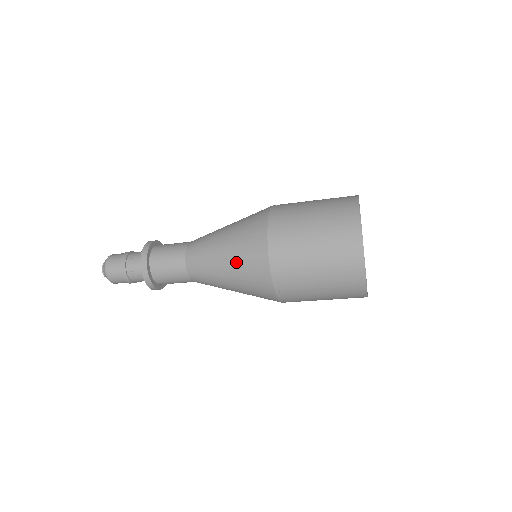
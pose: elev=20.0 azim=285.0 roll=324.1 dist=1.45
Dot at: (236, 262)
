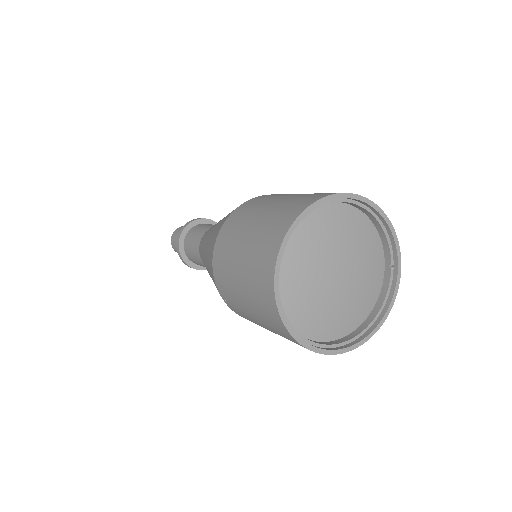
Dot at: (207, 252)
